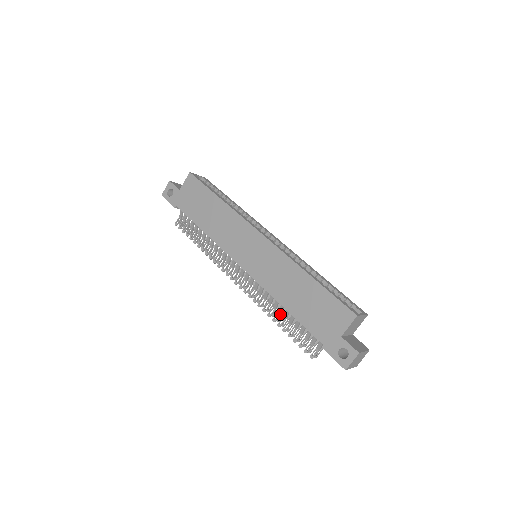
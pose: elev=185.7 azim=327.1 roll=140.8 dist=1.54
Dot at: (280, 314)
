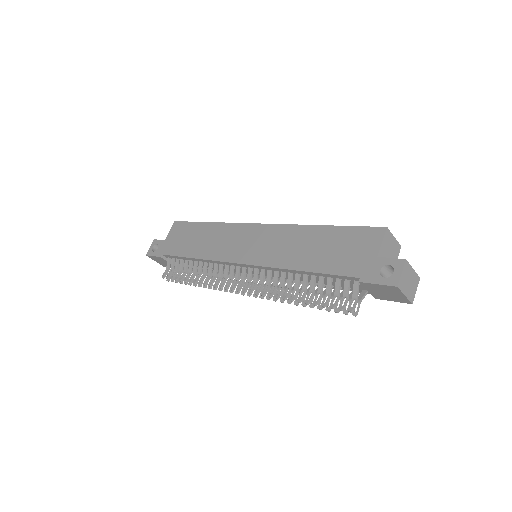
Dot at: (297, 289)
